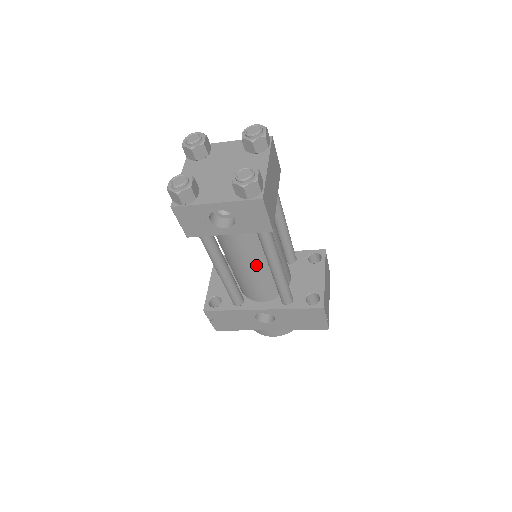
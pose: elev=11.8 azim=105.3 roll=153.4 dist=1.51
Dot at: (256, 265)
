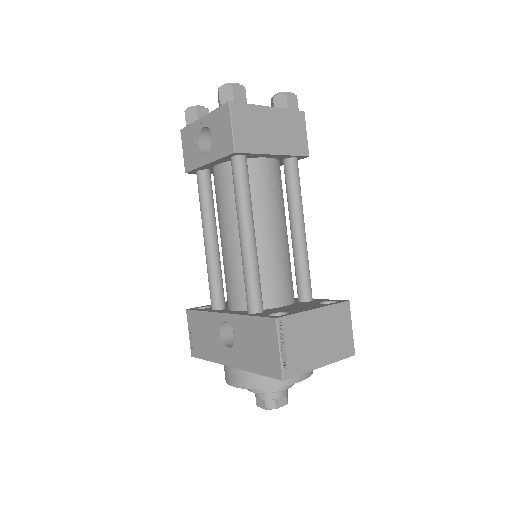
Dot at: (233, 234)
